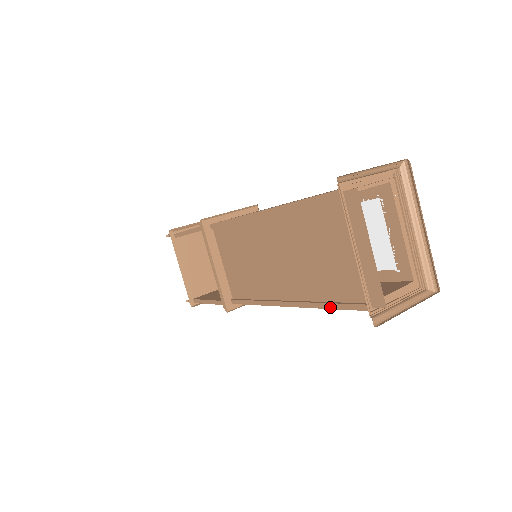
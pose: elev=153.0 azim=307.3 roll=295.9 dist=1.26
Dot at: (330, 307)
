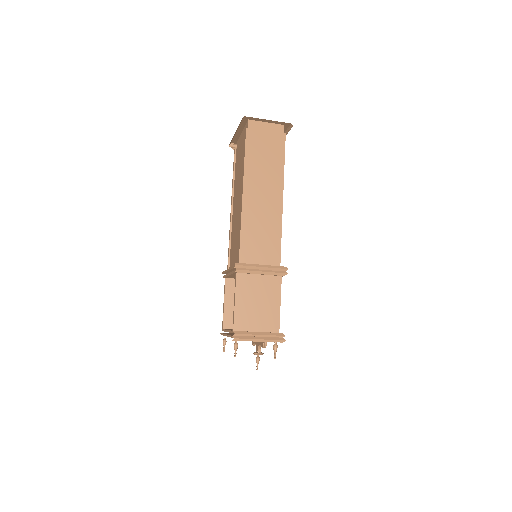
Dot at: (244, 155)
